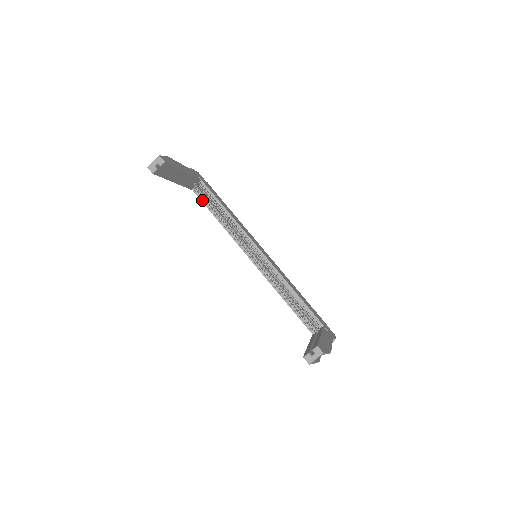
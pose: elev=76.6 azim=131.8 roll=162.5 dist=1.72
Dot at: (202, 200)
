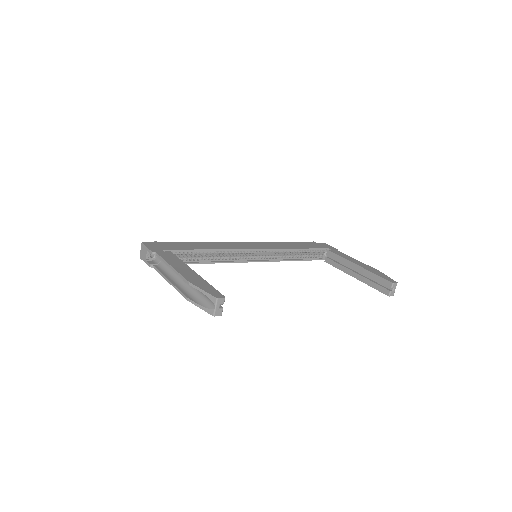
Dot at: occluded
